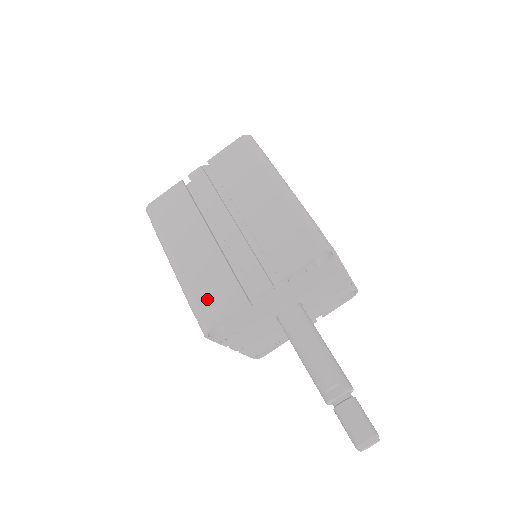
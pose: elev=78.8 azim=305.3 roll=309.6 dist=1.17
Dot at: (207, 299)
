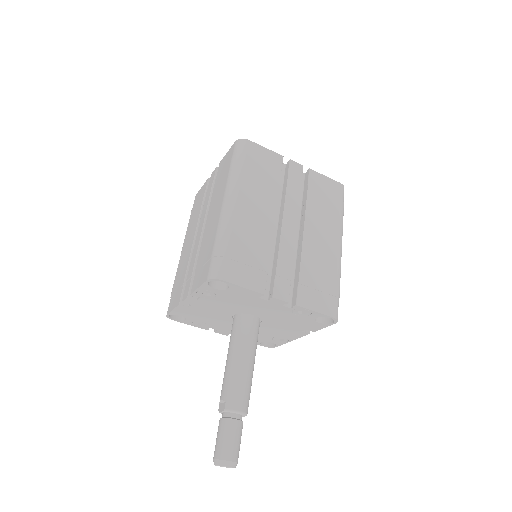
Dot at: (174, 290)
